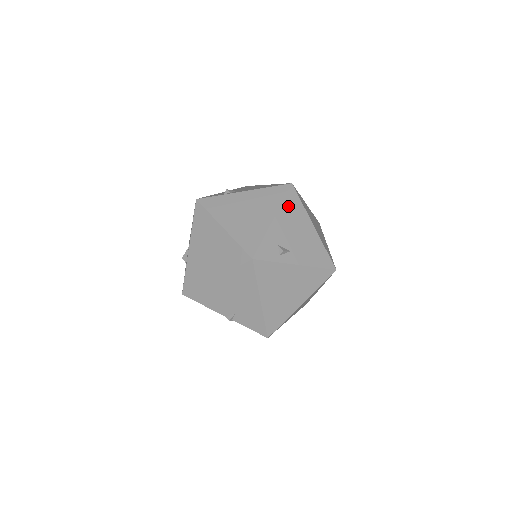
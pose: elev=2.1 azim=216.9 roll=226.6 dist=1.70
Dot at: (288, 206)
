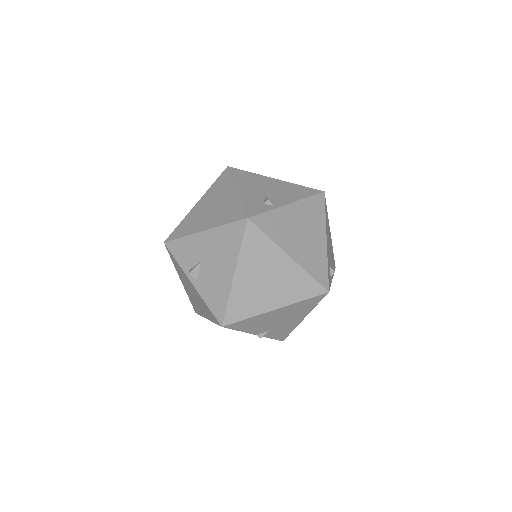
Dot at: (326, 219)
